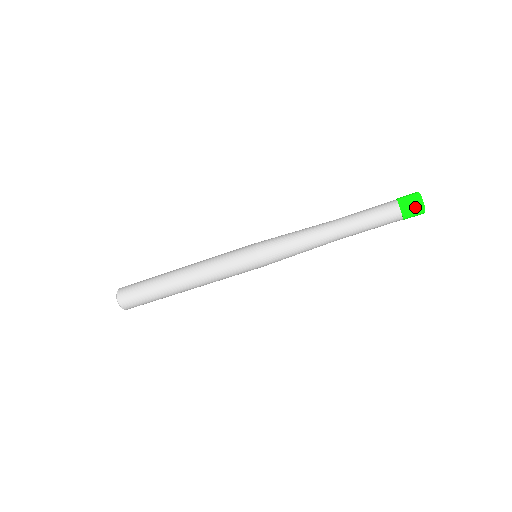
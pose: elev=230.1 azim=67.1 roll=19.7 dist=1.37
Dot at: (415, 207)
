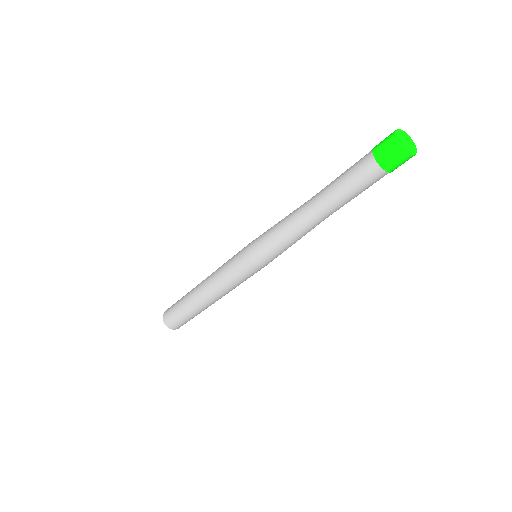
Dot at: (389, 147)
